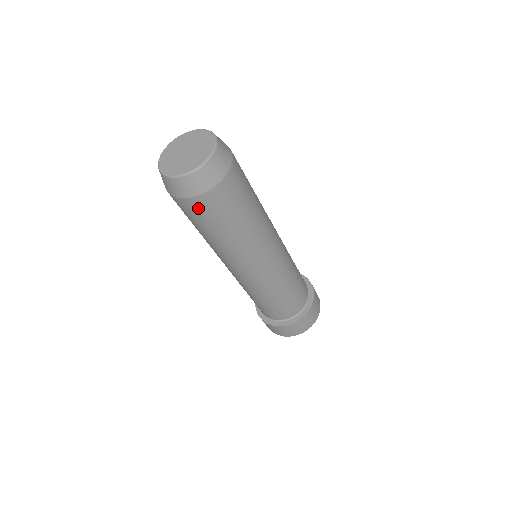
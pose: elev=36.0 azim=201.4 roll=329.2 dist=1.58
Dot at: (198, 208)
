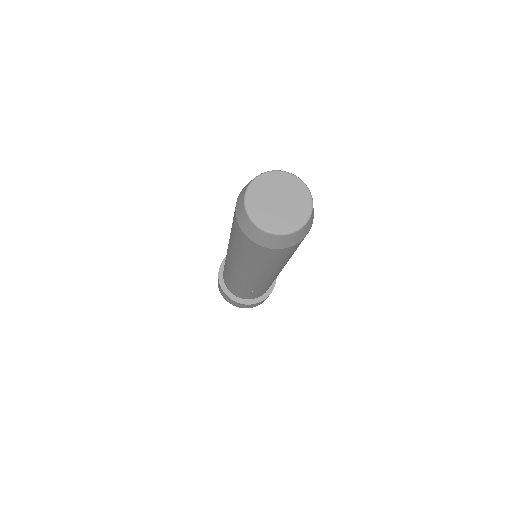
Dot at: (296, 246)
